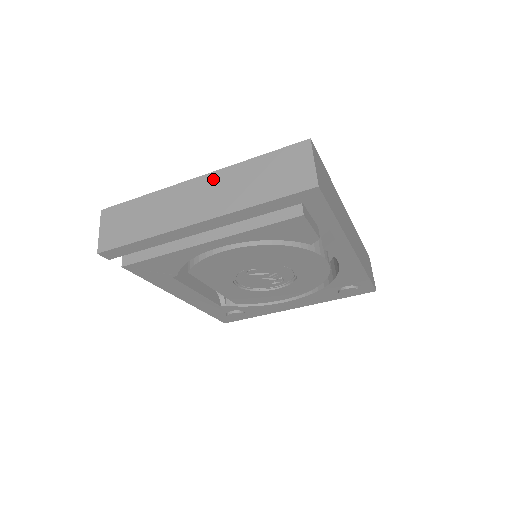
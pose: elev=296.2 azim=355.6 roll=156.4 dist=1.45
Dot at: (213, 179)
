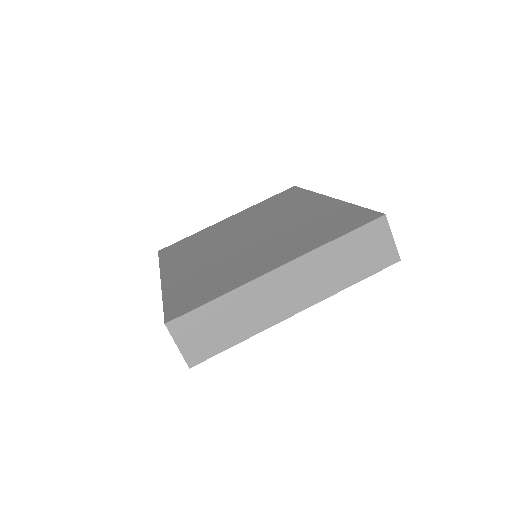
Dot at: (299, 267)
